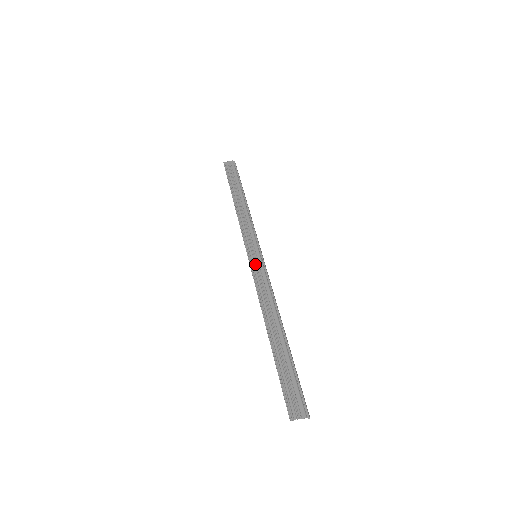
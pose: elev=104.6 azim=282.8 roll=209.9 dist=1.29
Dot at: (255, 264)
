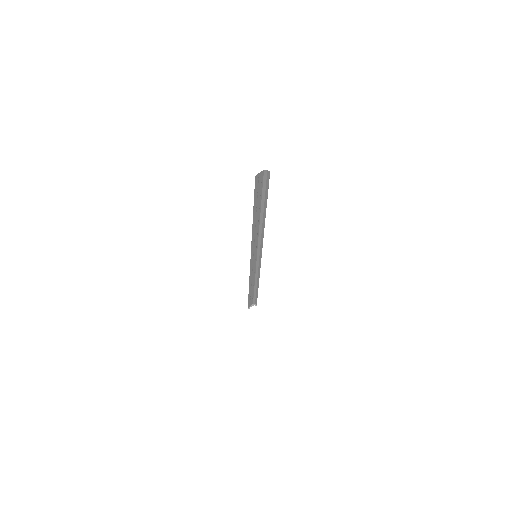
Dot at: occluded
